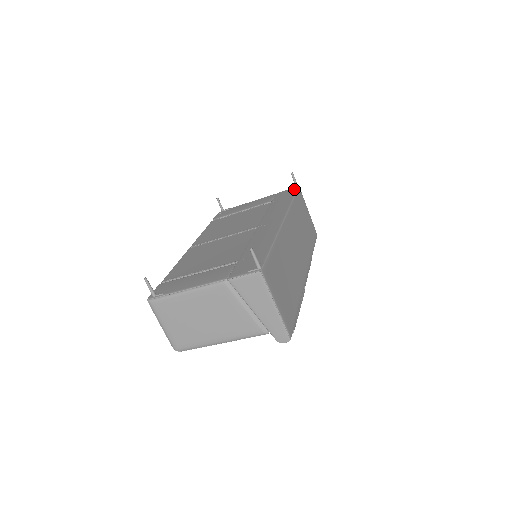
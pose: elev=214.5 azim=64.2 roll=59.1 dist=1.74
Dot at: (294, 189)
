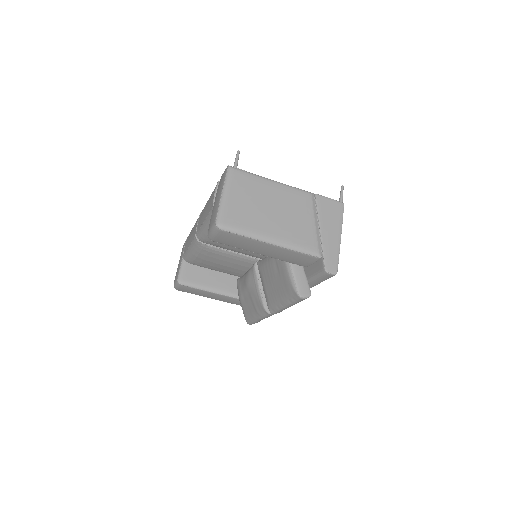
Dot at: occluded
